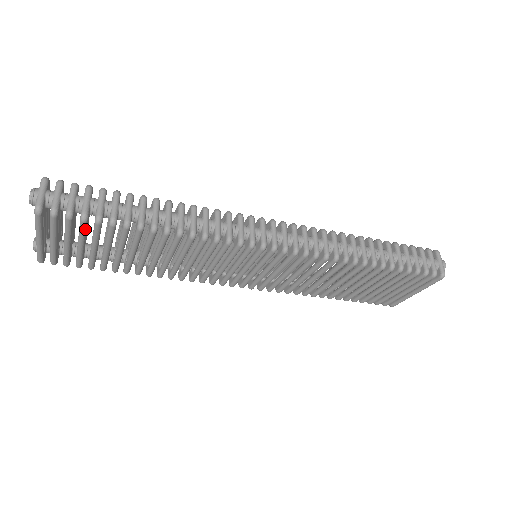
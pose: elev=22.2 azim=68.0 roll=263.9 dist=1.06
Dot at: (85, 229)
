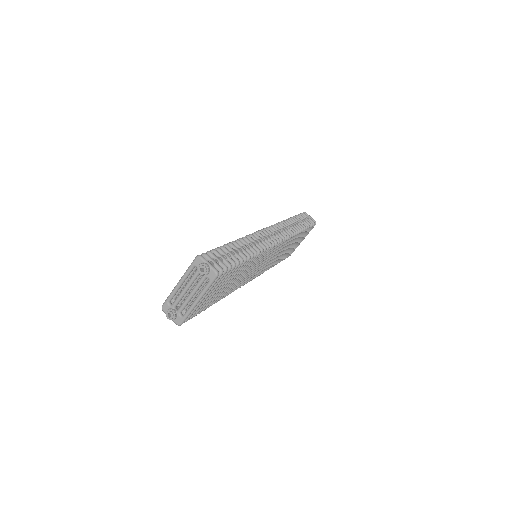
Dot at: (226, 276)
